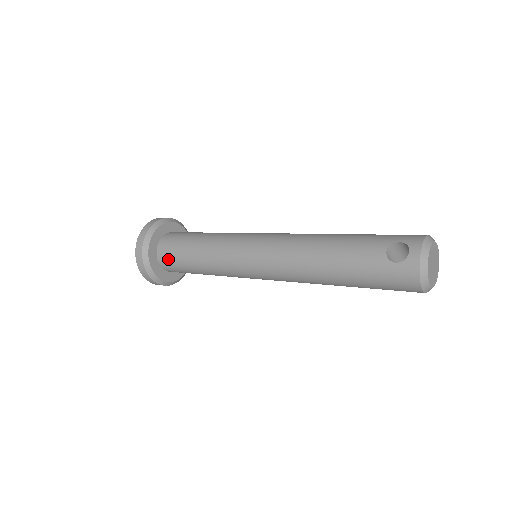
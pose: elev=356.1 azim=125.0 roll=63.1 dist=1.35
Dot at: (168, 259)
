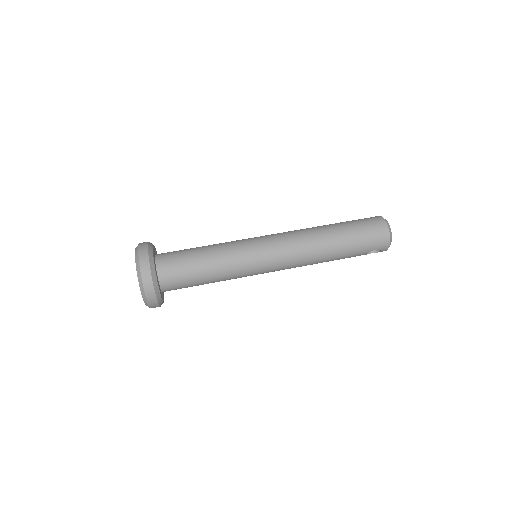
Dot at: occluded
